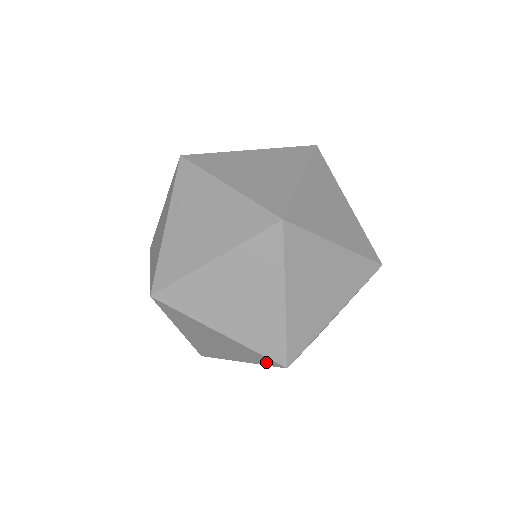
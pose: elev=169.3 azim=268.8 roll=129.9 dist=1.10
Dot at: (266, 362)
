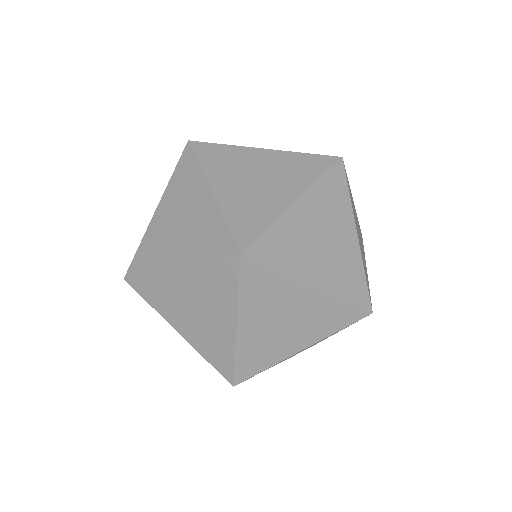
Dot at: occluded
